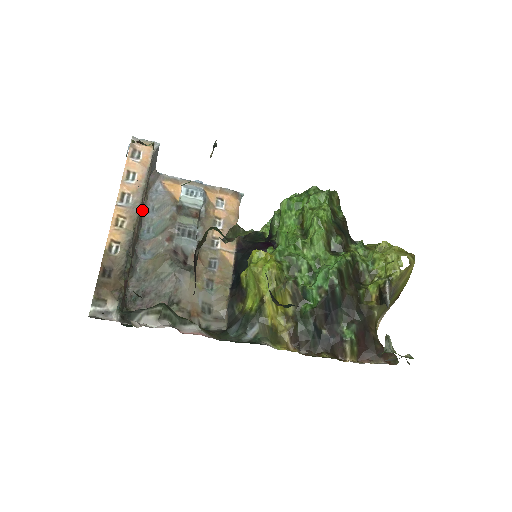
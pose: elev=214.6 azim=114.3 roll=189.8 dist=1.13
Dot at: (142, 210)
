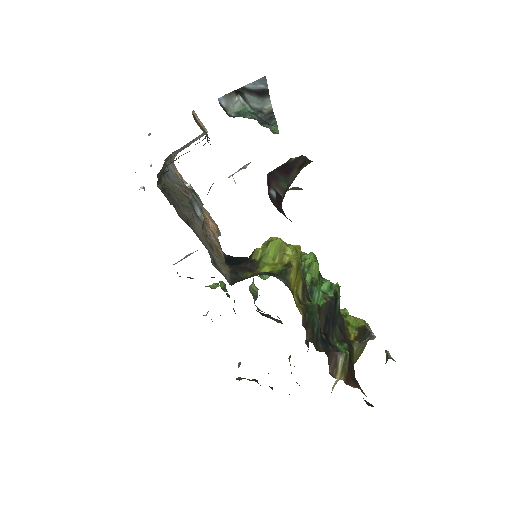
Dot at: occluded
